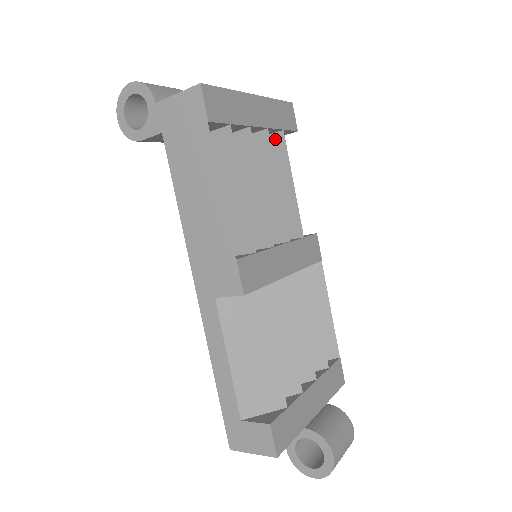
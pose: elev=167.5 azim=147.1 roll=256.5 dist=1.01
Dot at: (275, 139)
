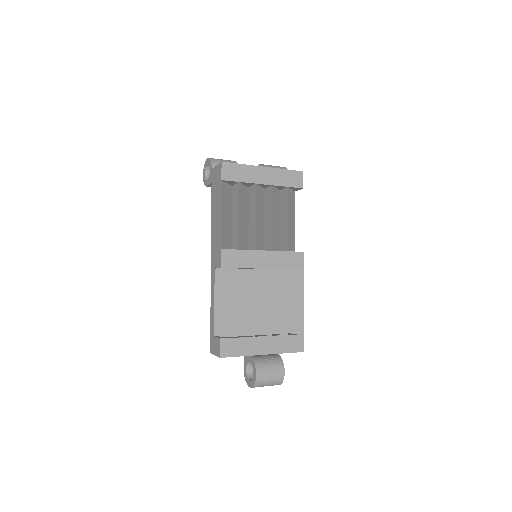
Dot at: (285, 192)
